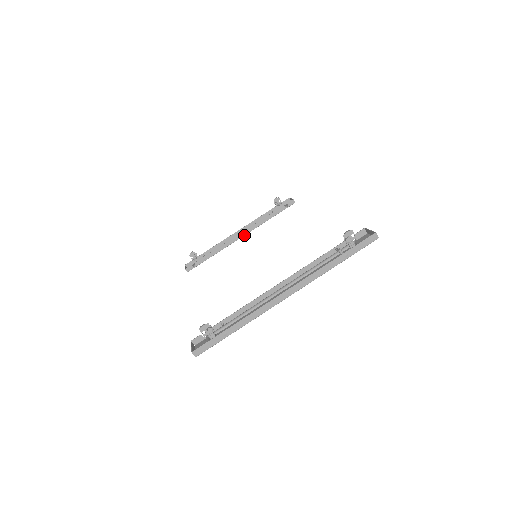
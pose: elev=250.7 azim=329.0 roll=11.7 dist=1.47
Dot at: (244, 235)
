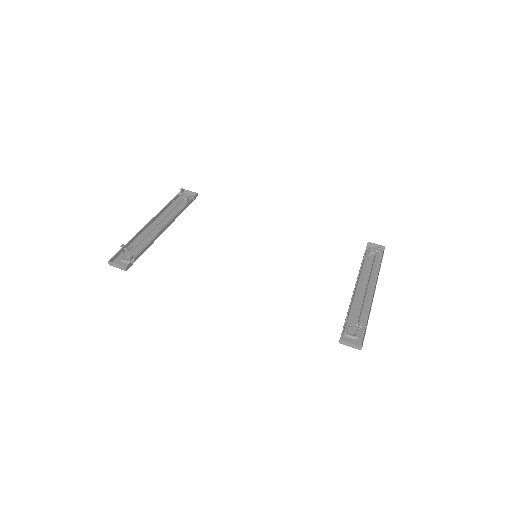
Dot at: occluded
